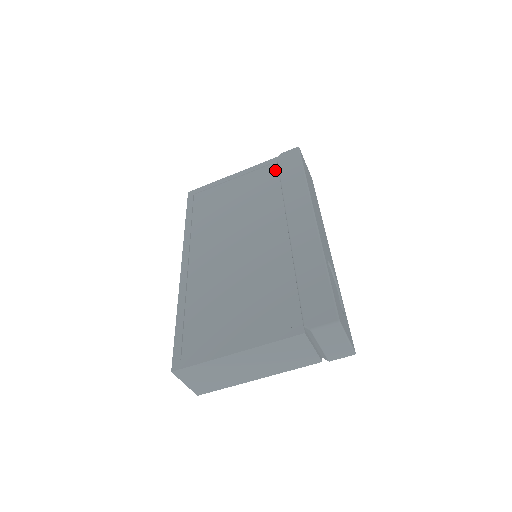
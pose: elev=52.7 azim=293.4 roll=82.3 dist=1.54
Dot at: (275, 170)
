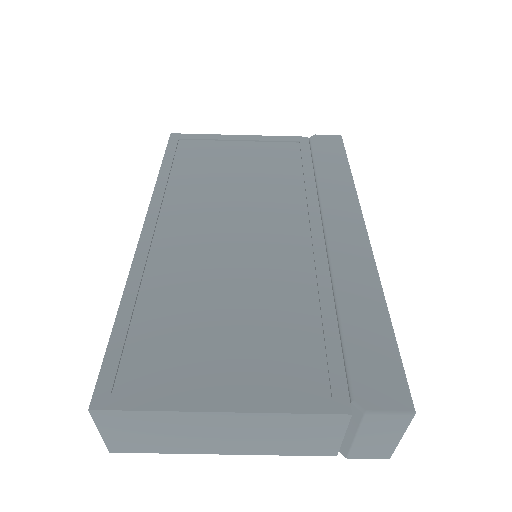
Dot at: (306, 151)
